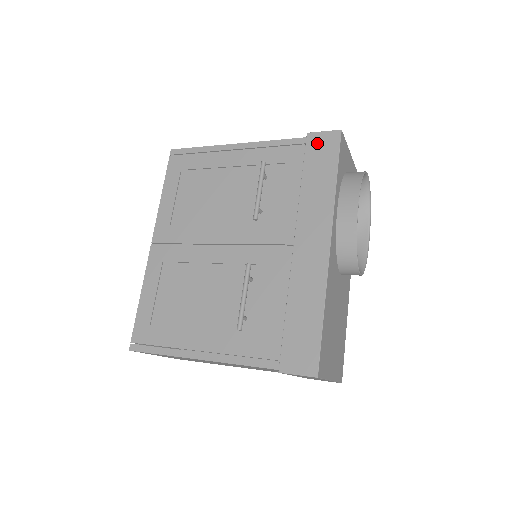
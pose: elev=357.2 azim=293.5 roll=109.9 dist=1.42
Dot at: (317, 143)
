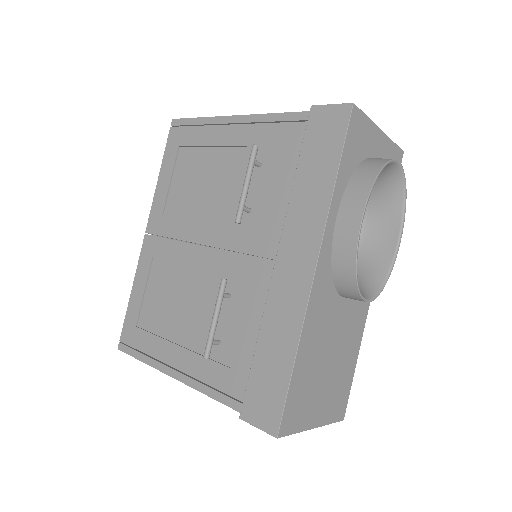
Dot at: (320, 122)
